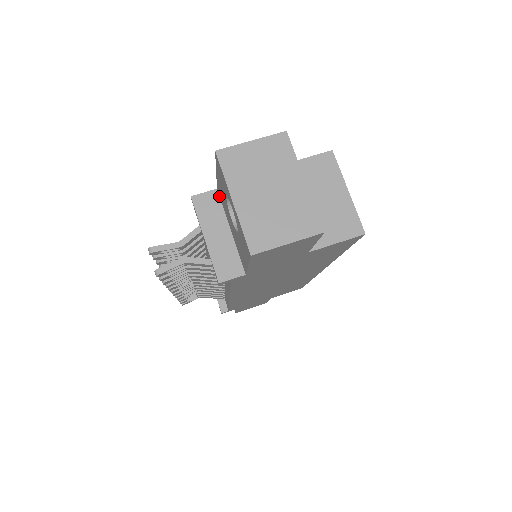
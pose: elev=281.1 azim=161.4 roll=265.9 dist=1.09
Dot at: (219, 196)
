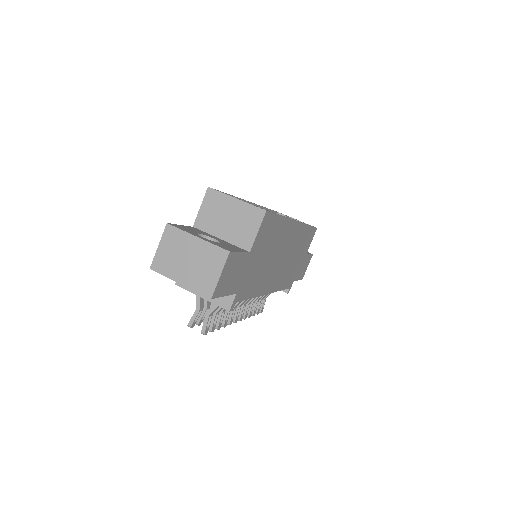
Dot at: occluded
